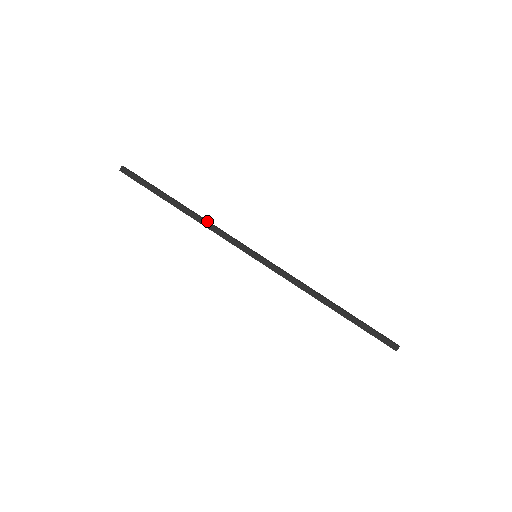
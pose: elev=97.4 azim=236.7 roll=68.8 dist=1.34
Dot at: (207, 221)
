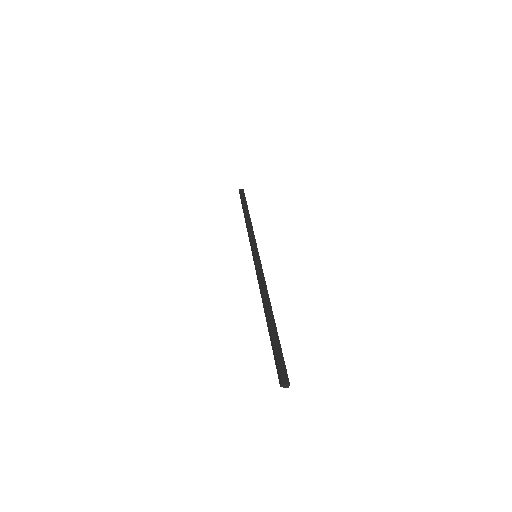
Dot at: occluded
